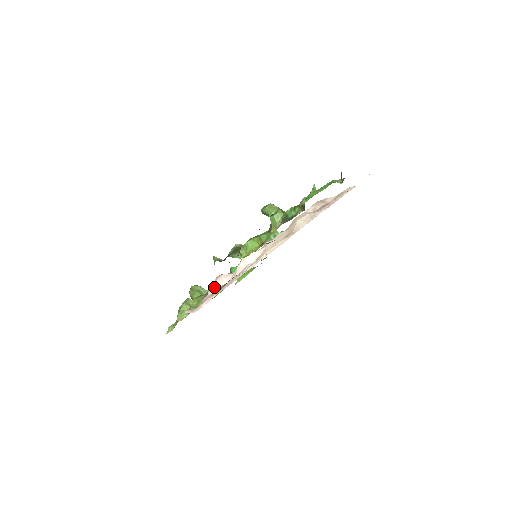
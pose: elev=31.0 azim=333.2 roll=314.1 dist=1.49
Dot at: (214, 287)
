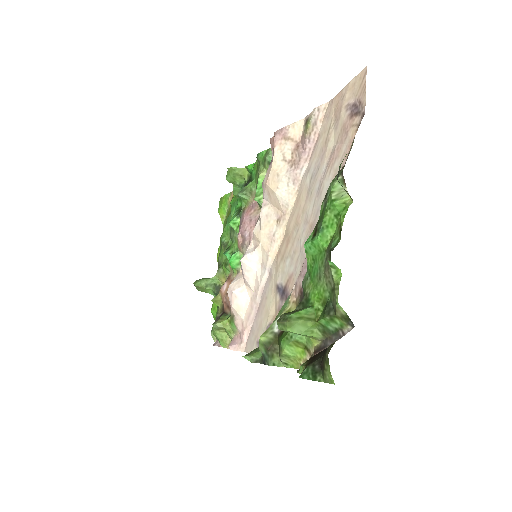
Dot at: (238, 312)
